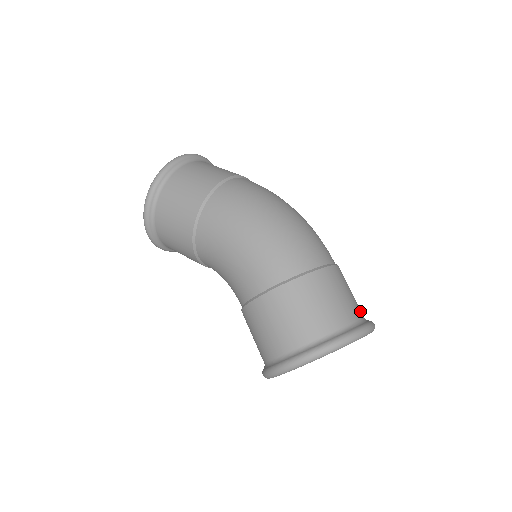
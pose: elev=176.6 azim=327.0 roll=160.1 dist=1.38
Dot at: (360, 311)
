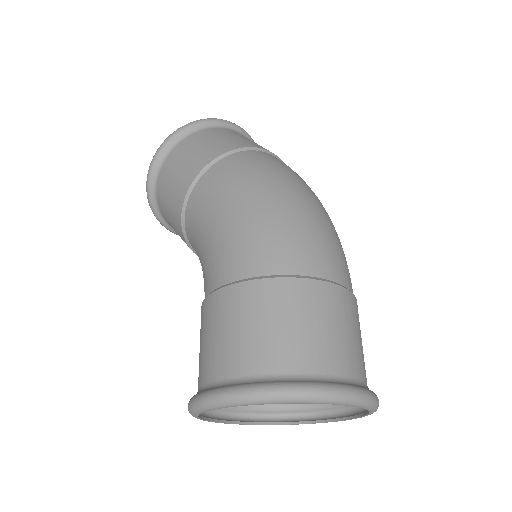
Dot at: (362, 370)
